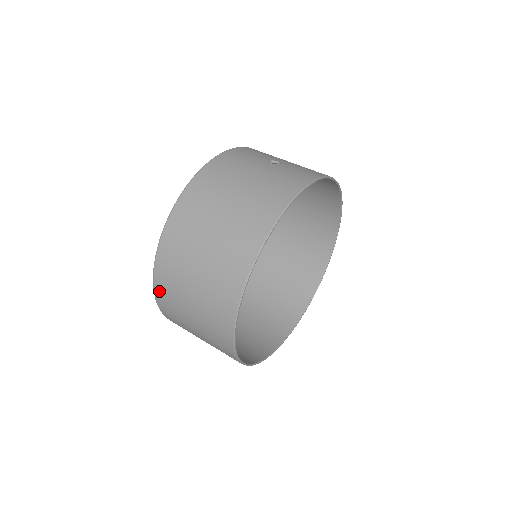
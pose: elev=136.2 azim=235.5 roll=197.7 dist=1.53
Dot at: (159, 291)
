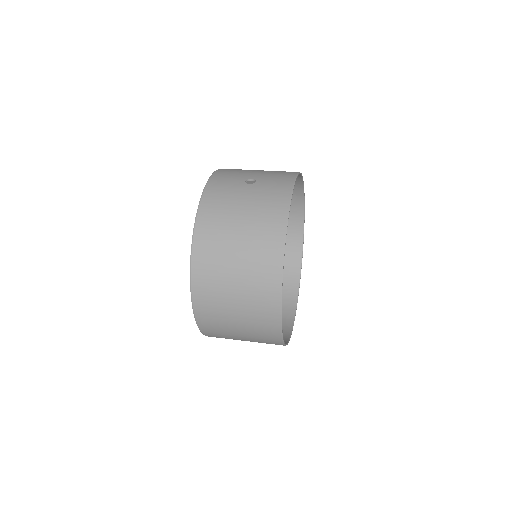
Dot at: (203, 323)
